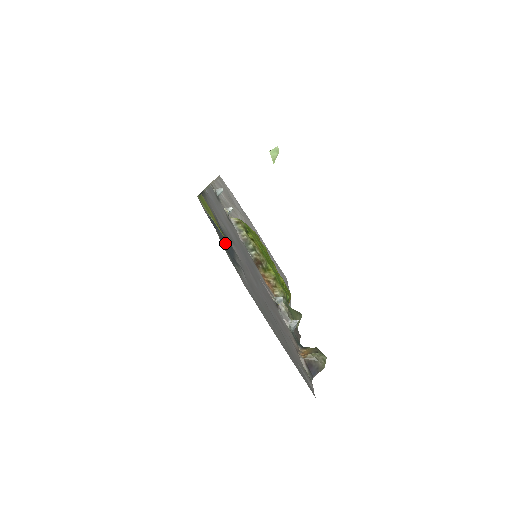
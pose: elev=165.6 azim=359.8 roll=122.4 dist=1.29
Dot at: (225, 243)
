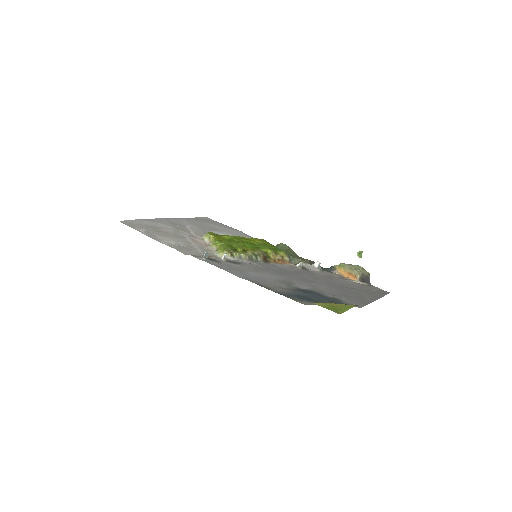
Dot at: (323, 300)
